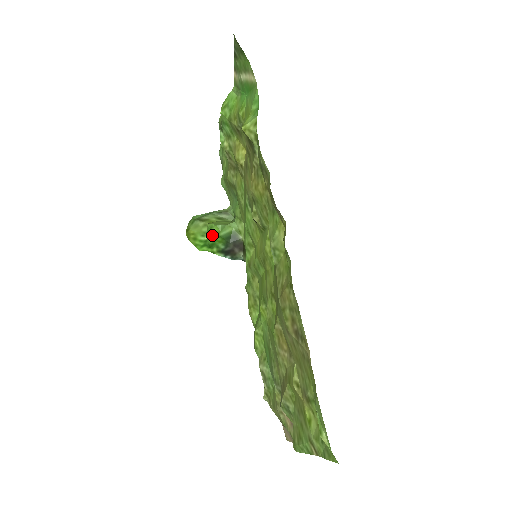
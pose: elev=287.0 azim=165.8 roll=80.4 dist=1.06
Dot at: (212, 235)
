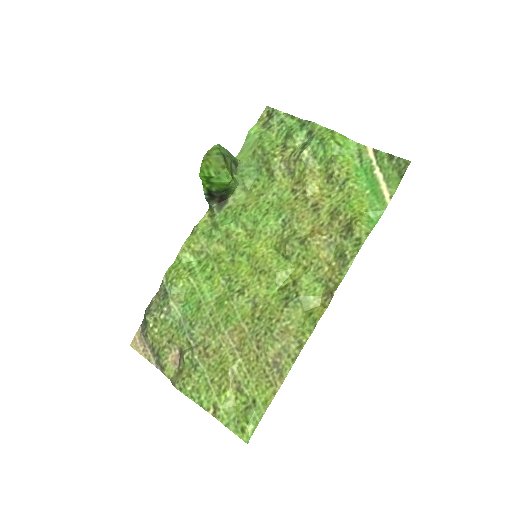
Dot at: (223, 182)
